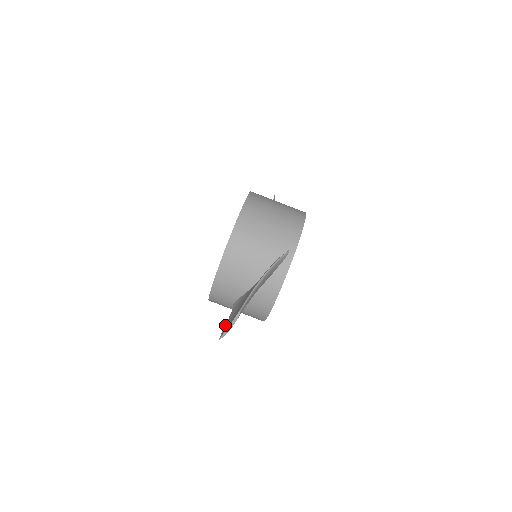
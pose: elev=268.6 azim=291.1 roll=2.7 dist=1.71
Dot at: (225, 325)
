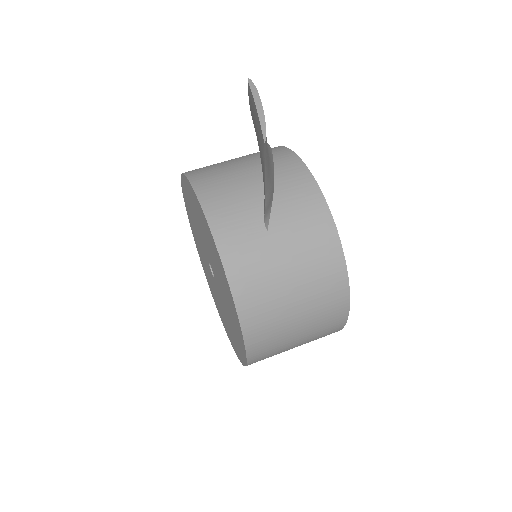
Dot at: occluded
